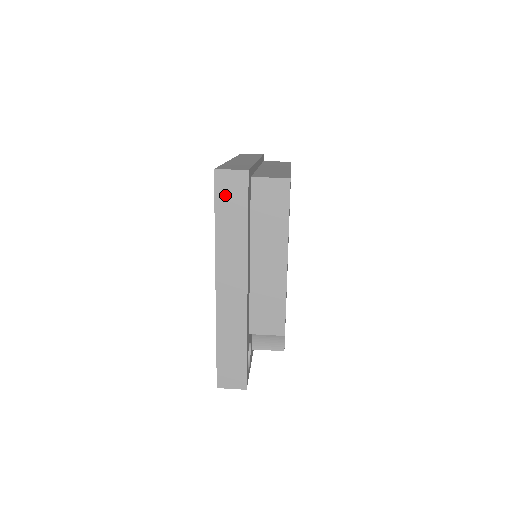
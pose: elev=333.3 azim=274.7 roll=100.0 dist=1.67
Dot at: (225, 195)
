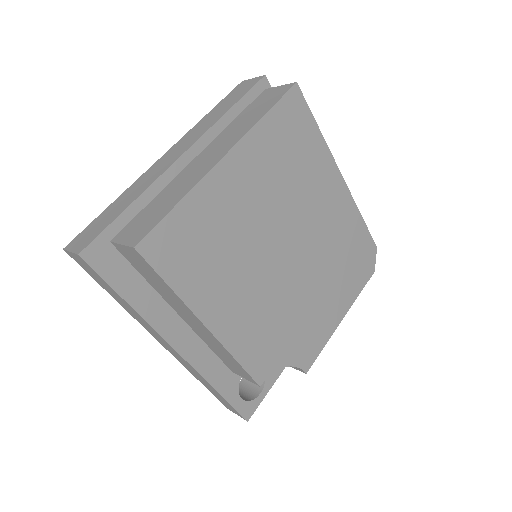
Dot at: (90, 273)
